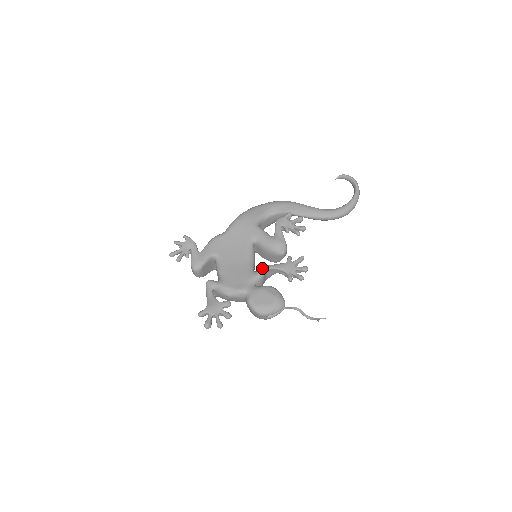
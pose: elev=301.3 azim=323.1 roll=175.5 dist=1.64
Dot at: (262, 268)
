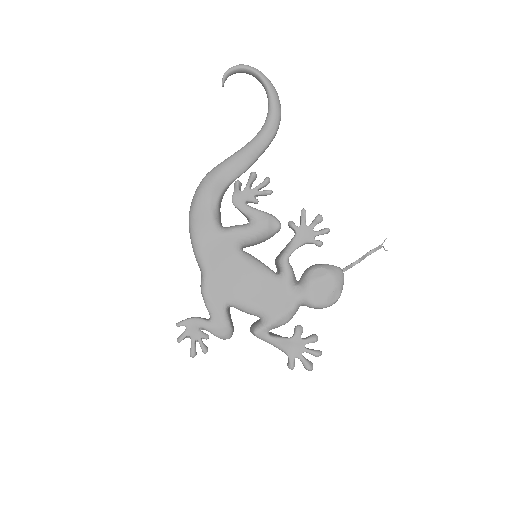
Dot at: (283, 264)
